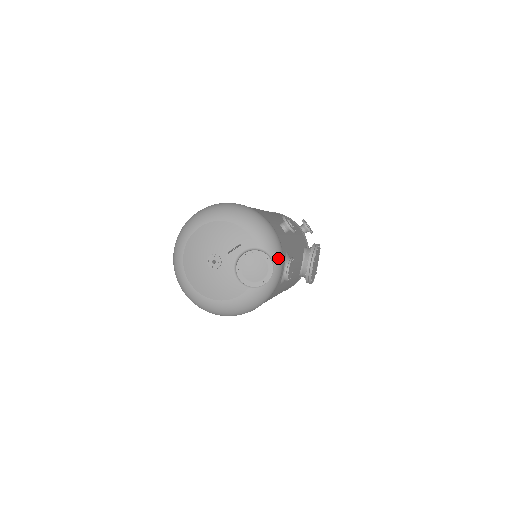
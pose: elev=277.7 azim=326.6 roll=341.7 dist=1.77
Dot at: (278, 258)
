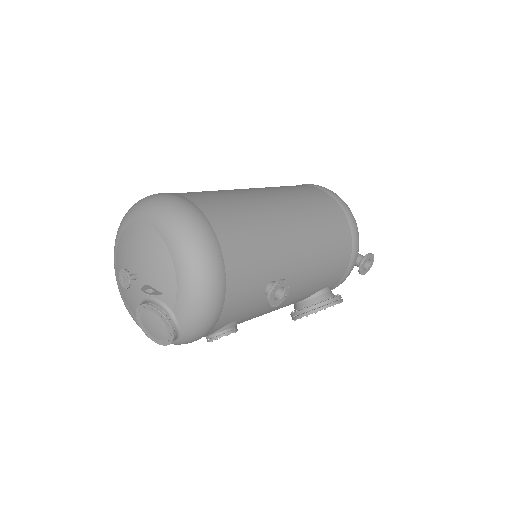
Dot at: (191, 336)
